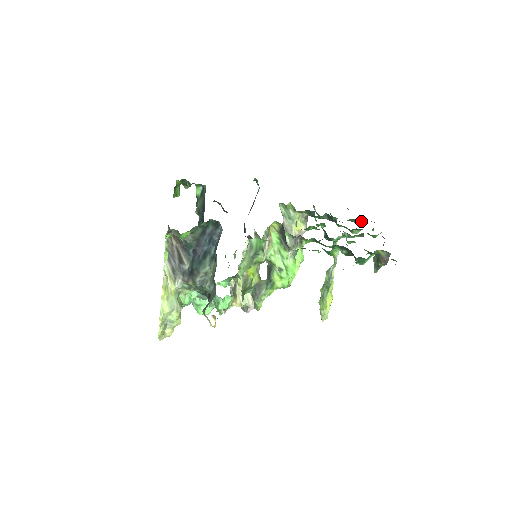
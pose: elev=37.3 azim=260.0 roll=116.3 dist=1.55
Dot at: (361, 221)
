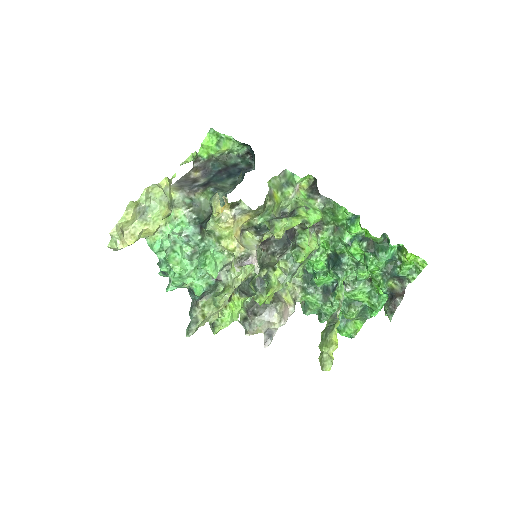
Dot at: (353, 324)
